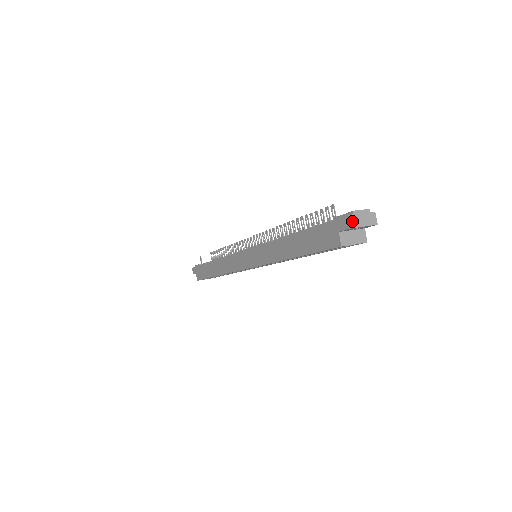
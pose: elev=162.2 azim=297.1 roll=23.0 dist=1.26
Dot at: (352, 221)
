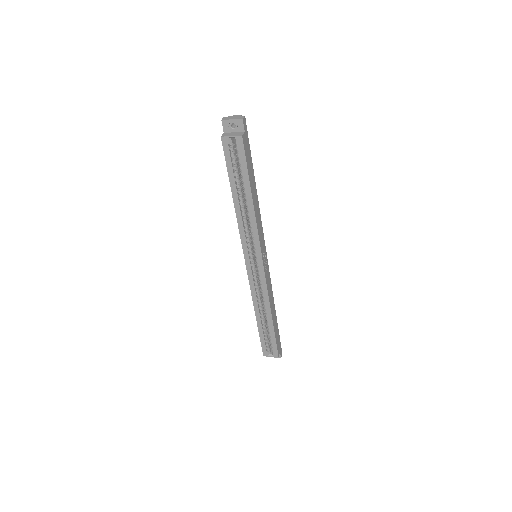
Dot at: (225, 118)
